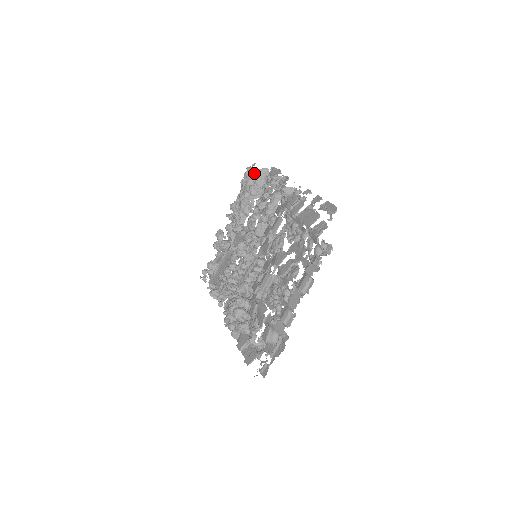
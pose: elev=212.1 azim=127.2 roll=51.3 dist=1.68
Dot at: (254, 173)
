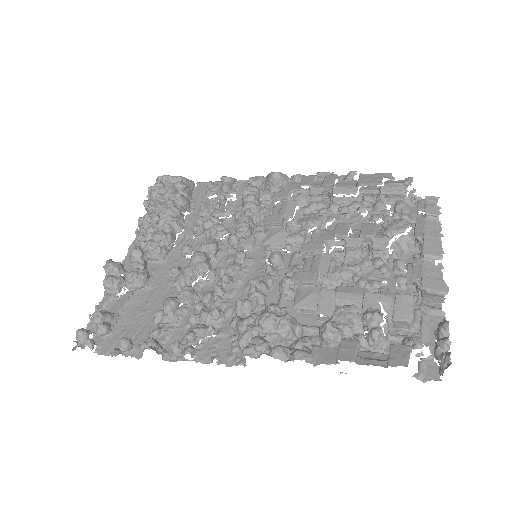
Dot at: (178, 180)
